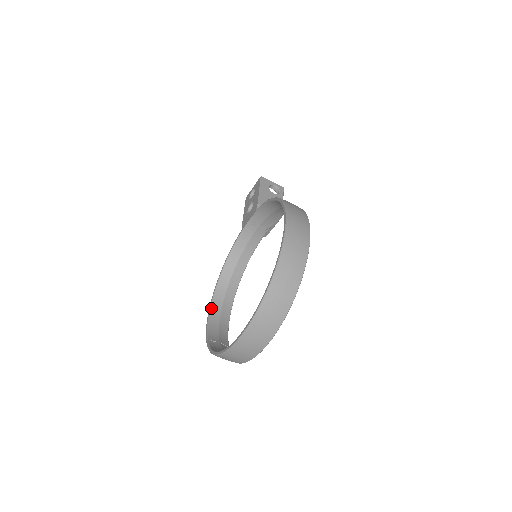
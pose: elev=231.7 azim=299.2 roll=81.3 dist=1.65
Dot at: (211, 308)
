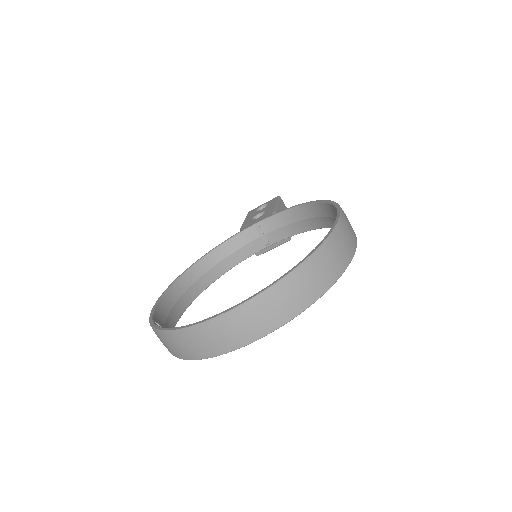
Dot at: (164, 295)
